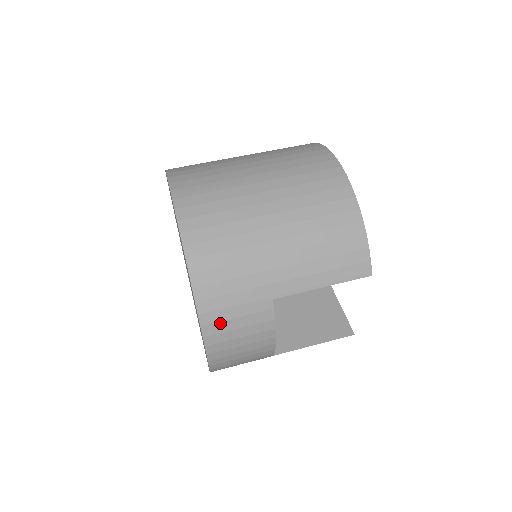
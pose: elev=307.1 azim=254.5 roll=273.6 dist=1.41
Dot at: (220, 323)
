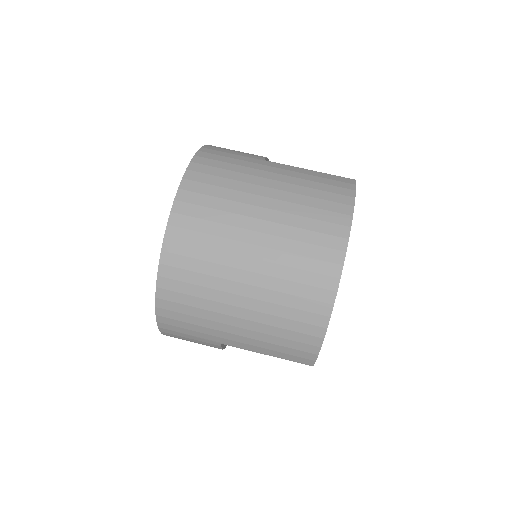
Dot at: (176, 335)
